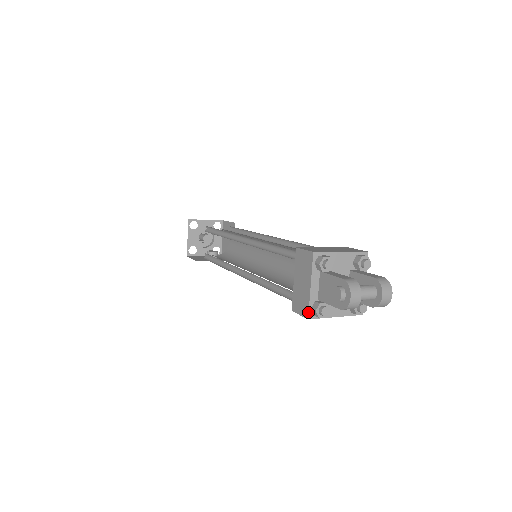
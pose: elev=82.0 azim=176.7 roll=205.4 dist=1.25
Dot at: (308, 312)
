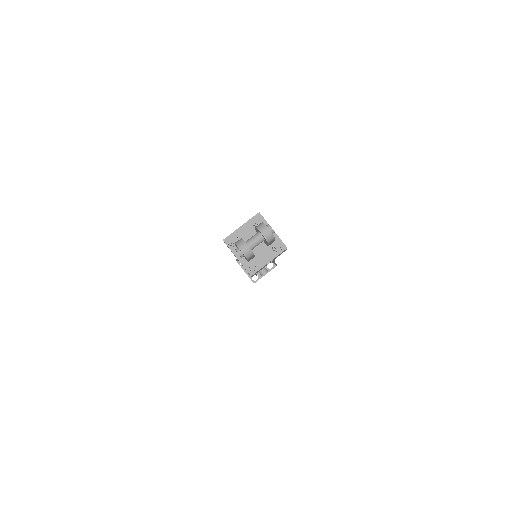
Dot at: occluded
